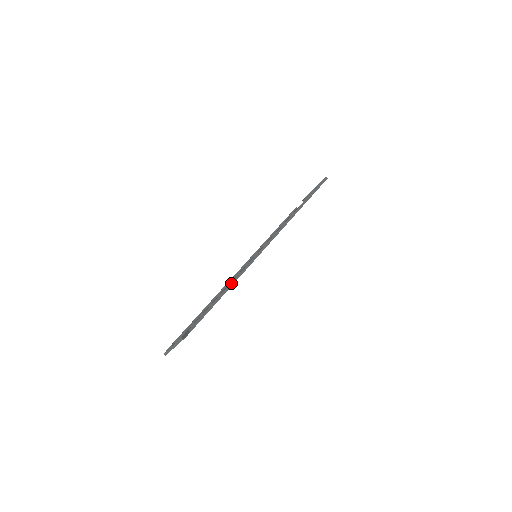
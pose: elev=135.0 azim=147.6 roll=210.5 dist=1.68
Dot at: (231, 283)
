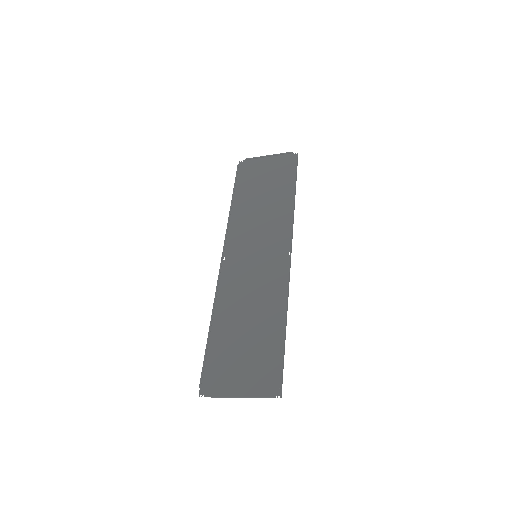
Dot at: (286, 317)
